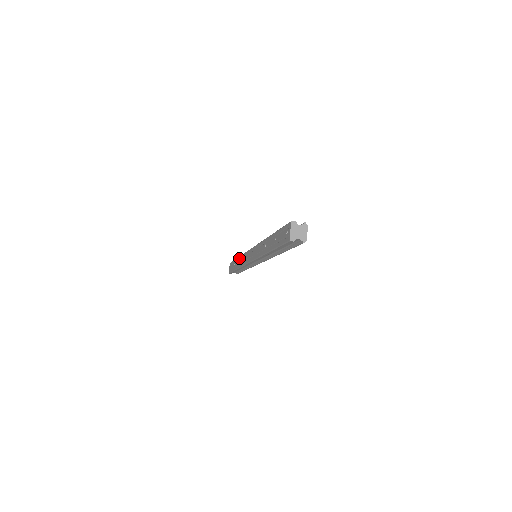
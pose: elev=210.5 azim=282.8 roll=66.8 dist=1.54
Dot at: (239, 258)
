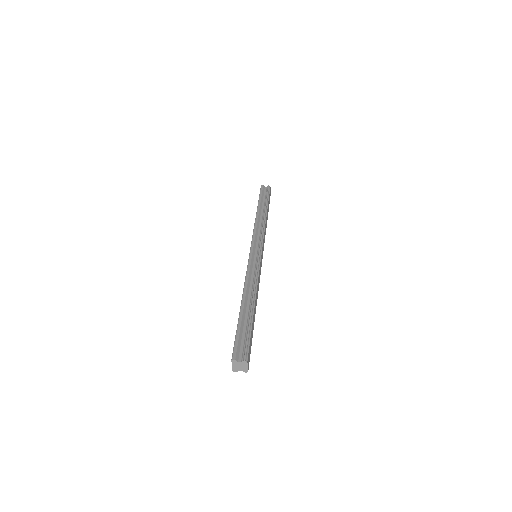
Dot at: occluded
